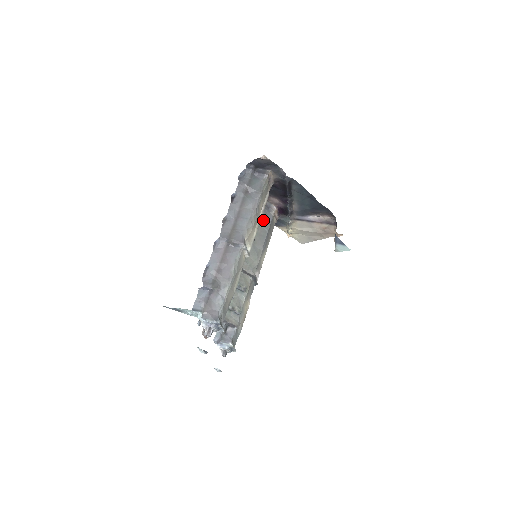
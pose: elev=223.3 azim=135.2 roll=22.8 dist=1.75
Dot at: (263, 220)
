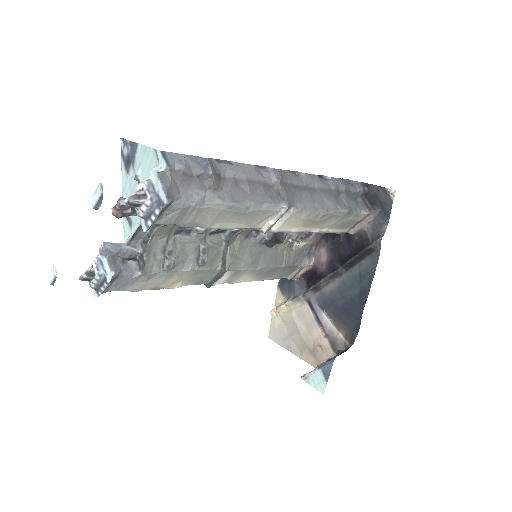
Dot at: (293, 252)
